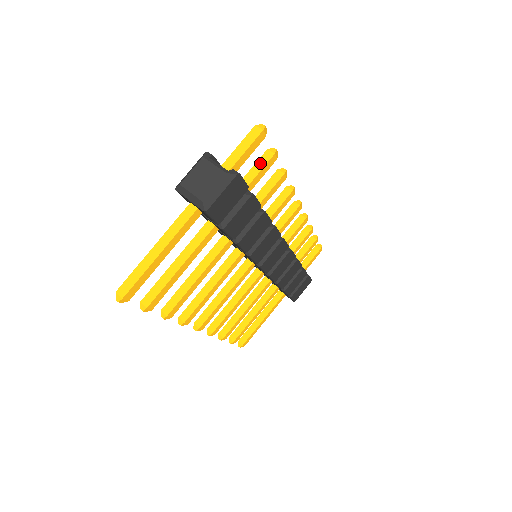
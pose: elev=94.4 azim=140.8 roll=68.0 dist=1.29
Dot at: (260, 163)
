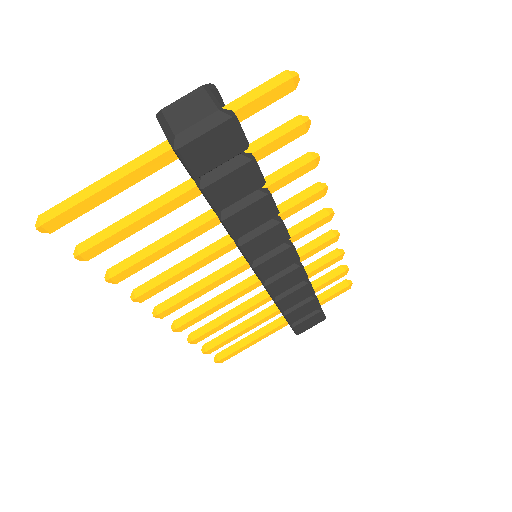
Dot at: (282, 129)
